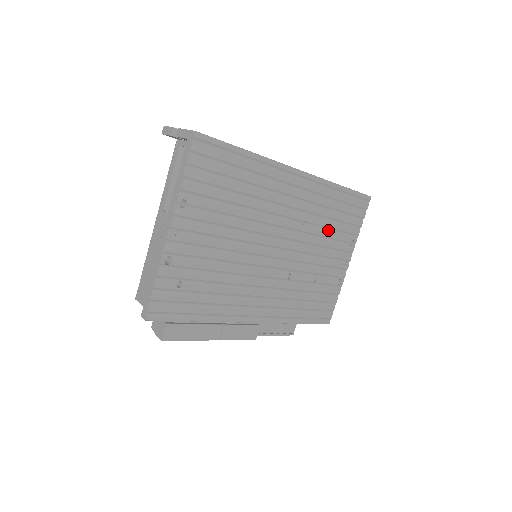
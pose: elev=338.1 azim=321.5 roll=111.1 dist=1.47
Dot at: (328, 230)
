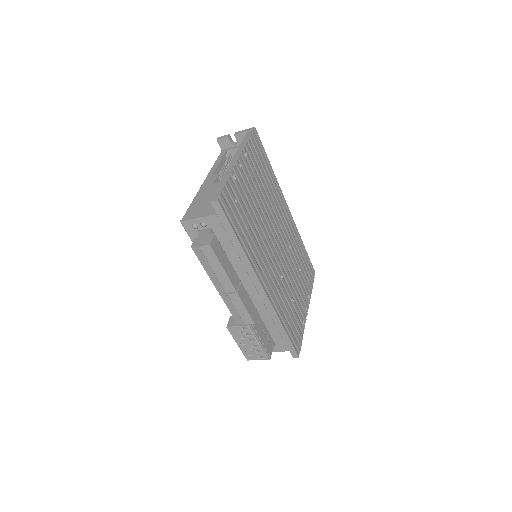
Dot at: (298, 268)
